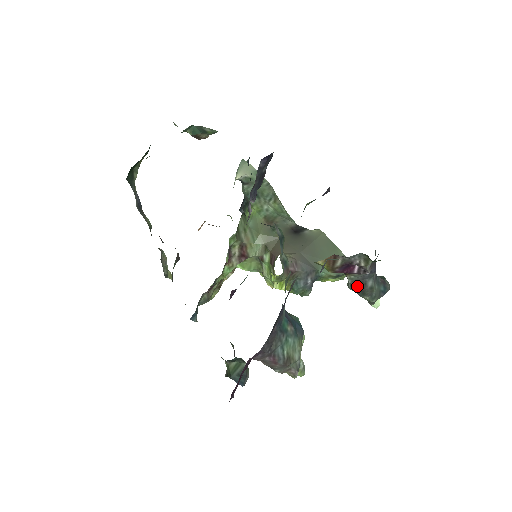
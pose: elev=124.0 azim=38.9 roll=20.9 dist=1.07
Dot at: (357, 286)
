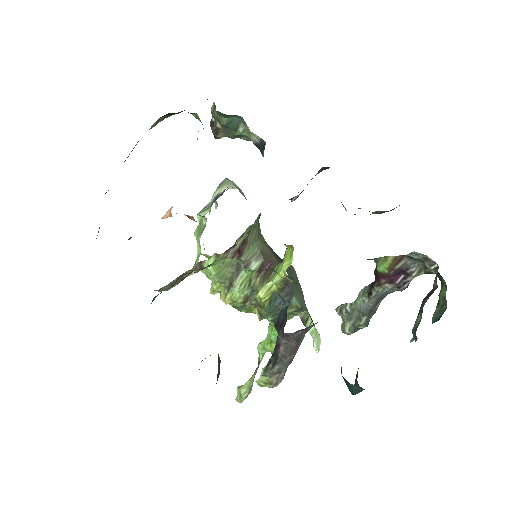
Dot at: (371, 303)
